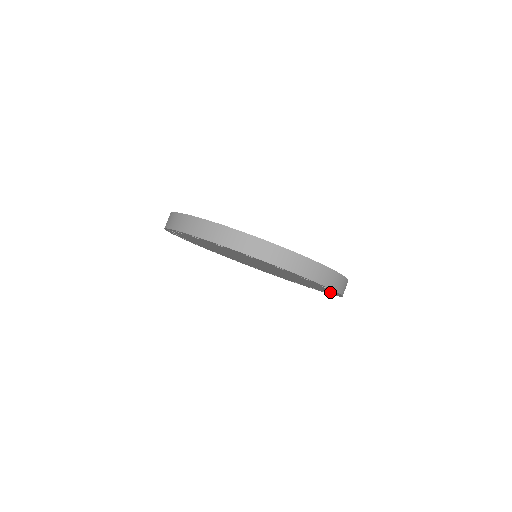
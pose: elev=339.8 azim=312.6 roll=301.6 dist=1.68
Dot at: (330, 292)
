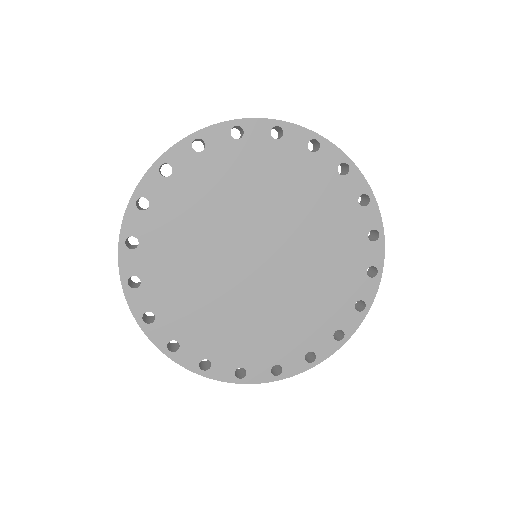
Dot at: (338, 329)
